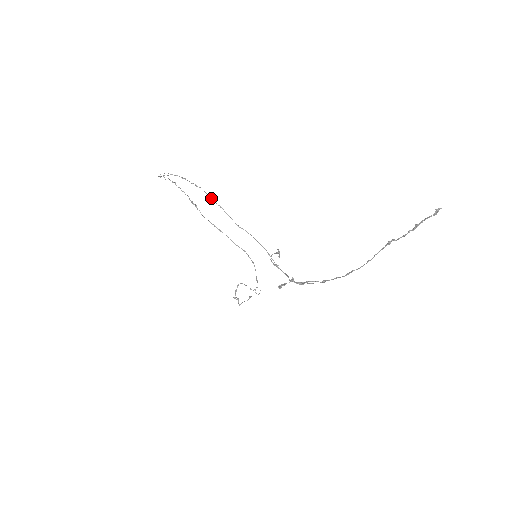
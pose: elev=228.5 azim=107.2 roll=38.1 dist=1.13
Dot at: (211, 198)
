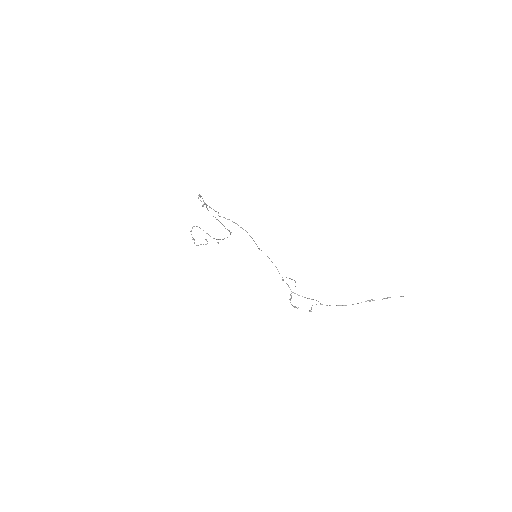
Dot at: (249, 235)
